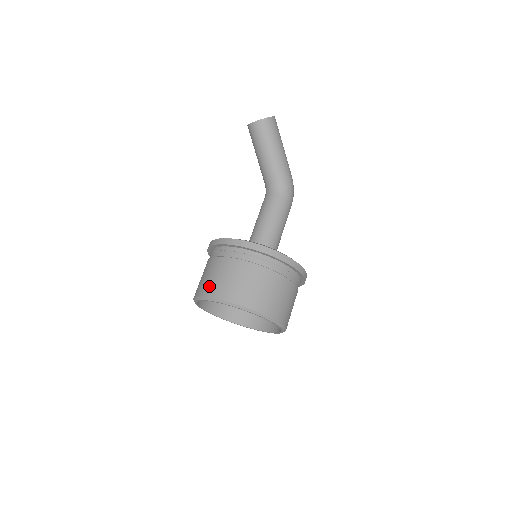
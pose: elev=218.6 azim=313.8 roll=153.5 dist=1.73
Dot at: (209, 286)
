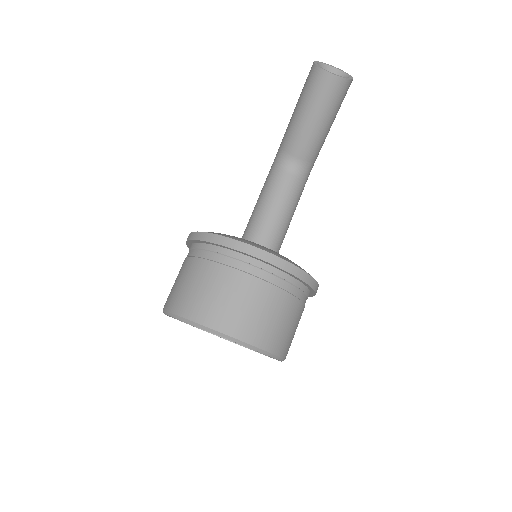
Dot at: (243, 323)
